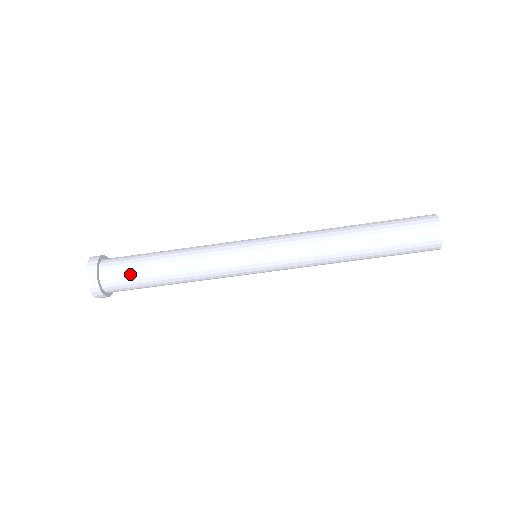
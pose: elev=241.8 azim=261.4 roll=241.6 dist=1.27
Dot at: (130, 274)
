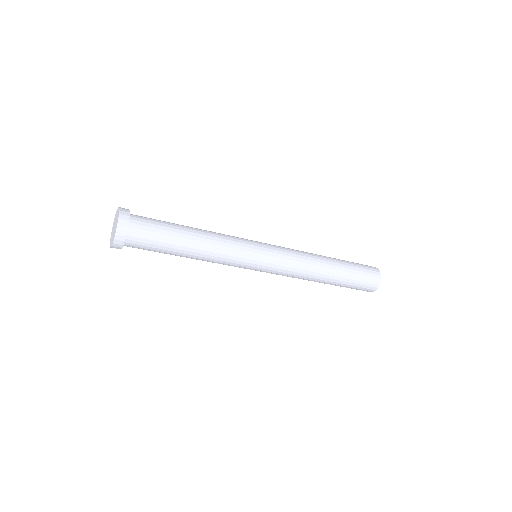
Dot at: (157, 235)
